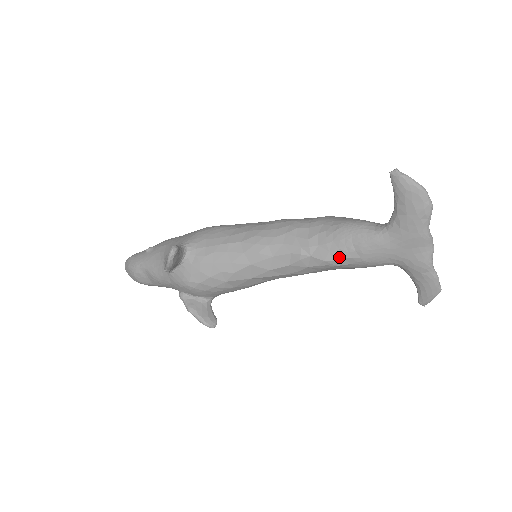
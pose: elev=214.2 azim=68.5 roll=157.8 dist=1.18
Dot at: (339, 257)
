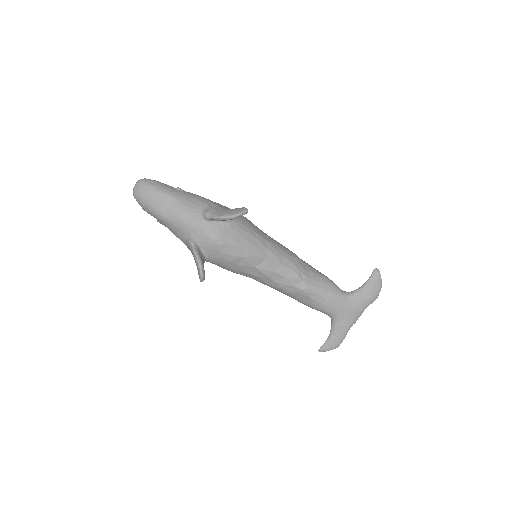
Dot at: (317, 293)
